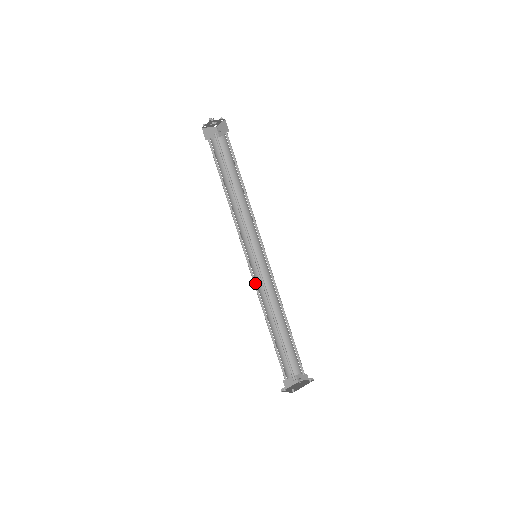
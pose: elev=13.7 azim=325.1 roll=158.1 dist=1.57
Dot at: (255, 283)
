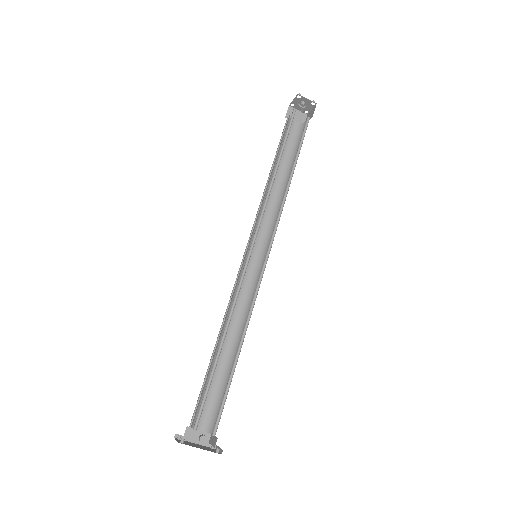
Dot at: (236, 287)
